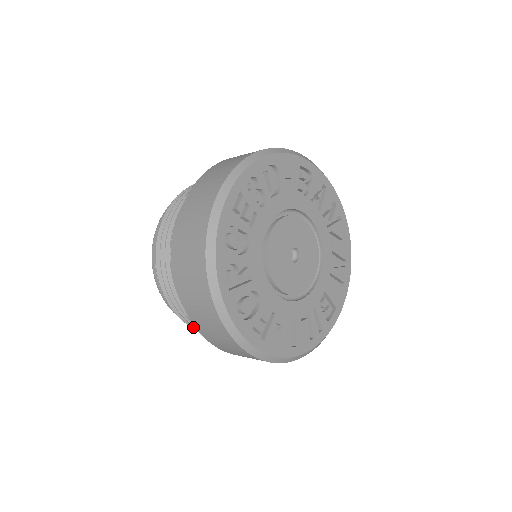
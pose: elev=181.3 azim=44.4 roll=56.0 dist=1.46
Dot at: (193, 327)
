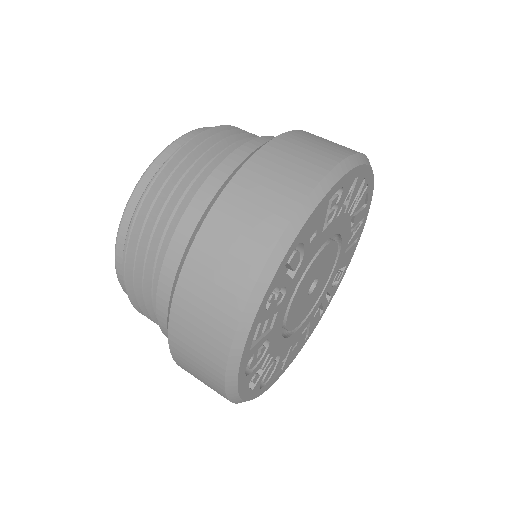
Dot at: occluded
